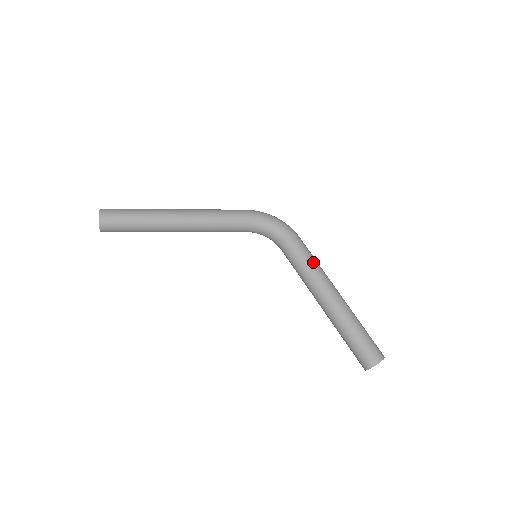
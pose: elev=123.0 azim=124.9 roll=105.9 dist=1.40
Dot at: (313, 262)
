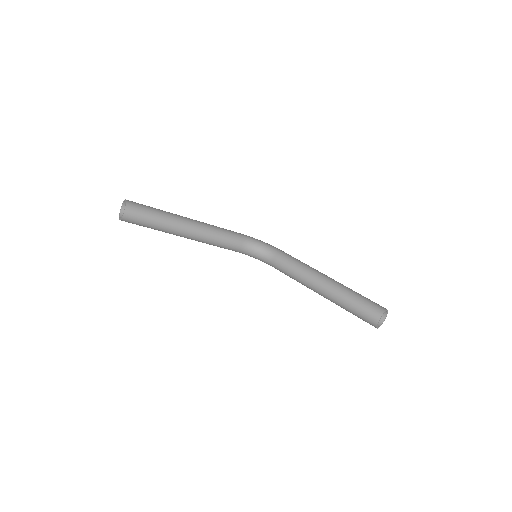
Dot at: (302, 262)
